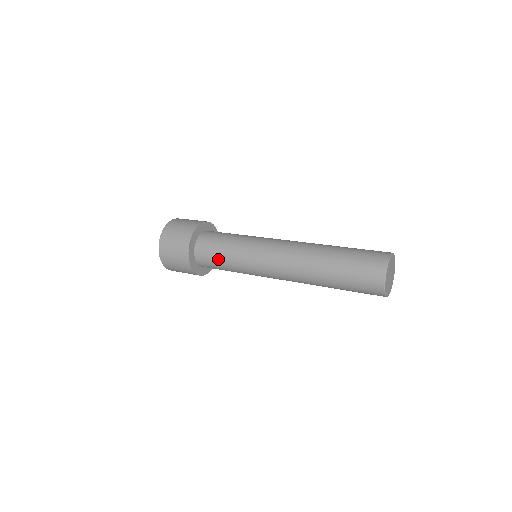
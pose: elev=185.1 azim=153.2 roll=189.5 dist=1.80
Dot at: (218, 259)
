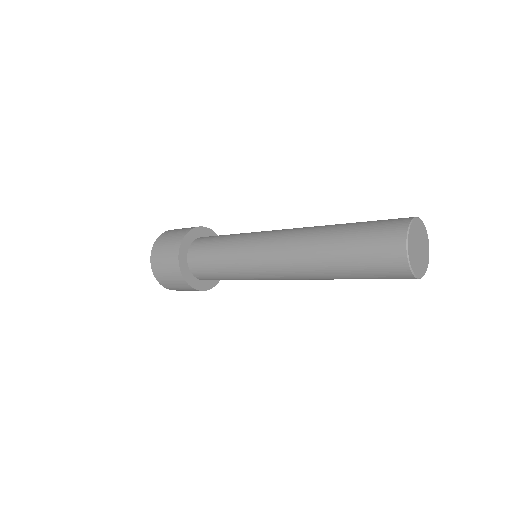
Dot at: (219, 277)
